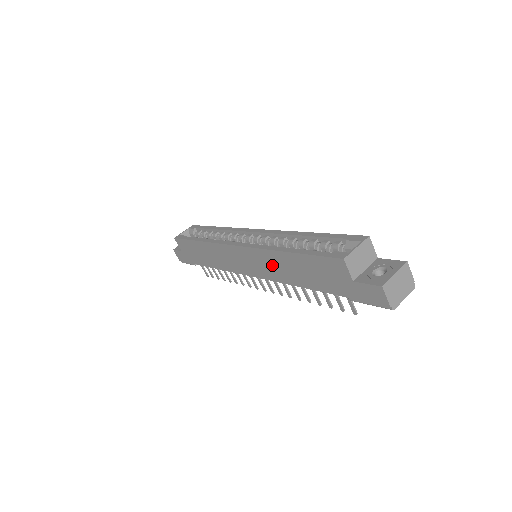
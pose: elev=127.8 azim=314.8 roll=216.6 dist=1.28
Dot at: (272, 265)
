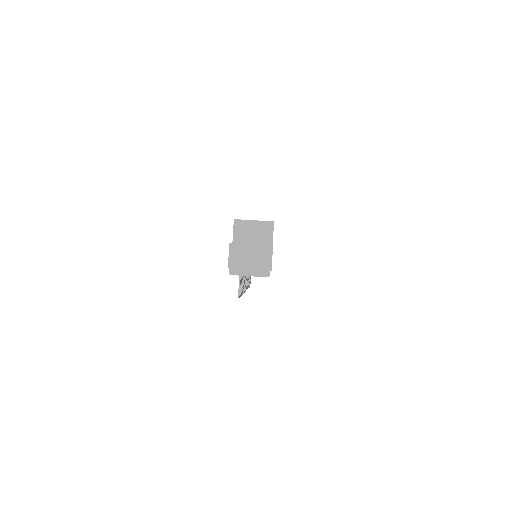
Dot at: occluded
